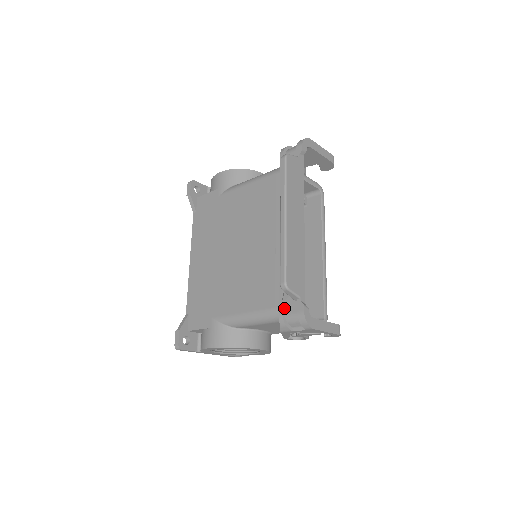
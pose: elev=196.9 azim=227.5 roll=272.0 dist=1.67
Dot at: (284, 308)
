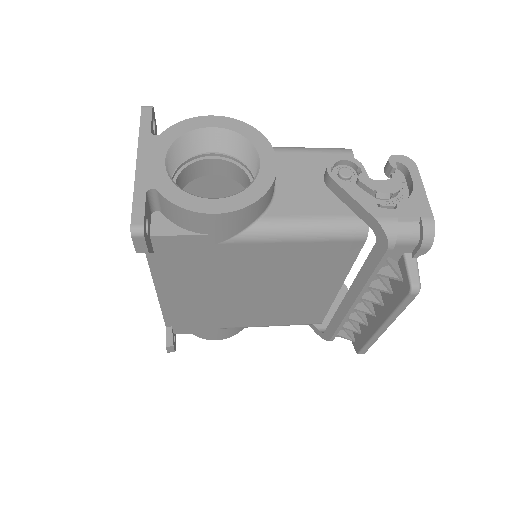
Dot at: (335, 336)
